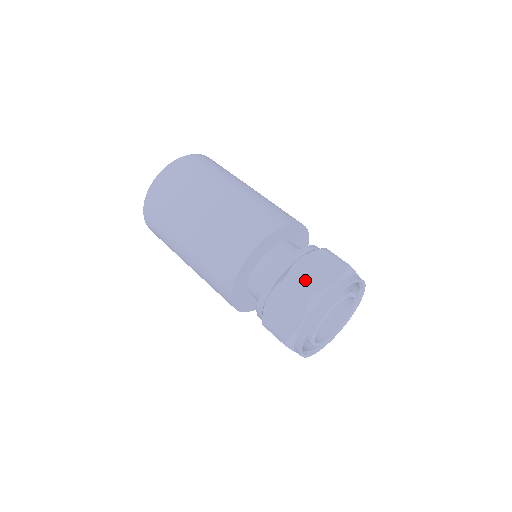
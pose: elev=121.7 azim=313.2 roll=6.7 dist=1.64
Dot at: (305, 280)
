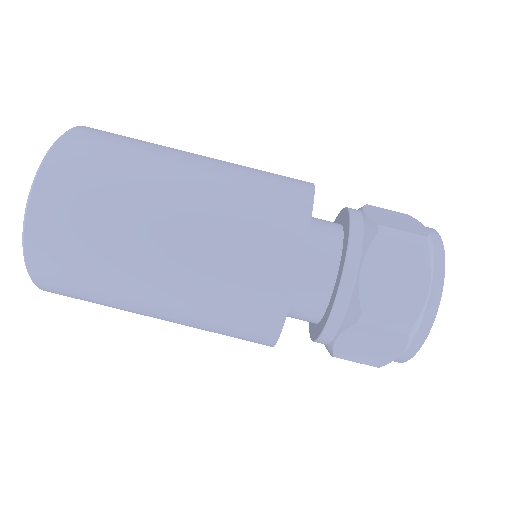
Dot at: (401, 227)
